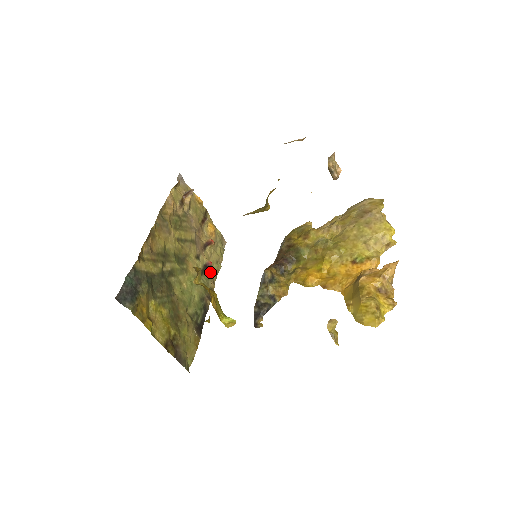
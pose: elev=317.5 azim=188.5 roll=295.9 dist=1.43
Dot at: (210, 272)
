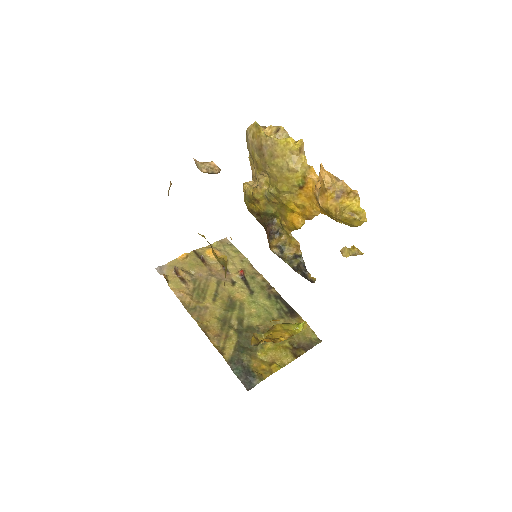
Dot at: (249, 274)
